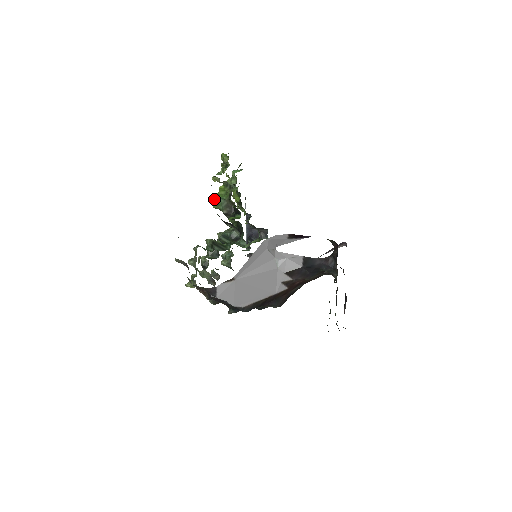
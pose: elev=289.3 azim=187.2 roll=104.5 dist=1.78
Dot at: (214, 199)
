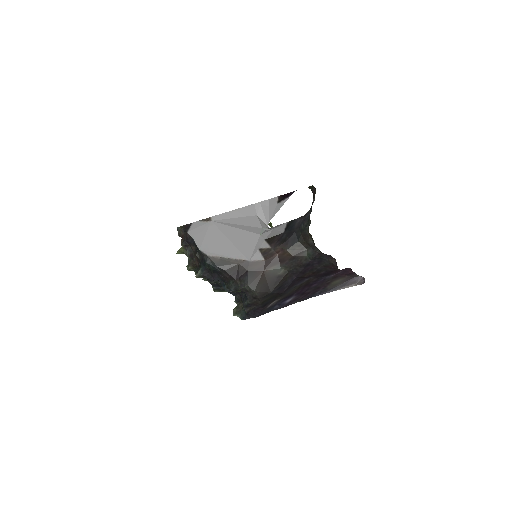
Dot at: occluded
